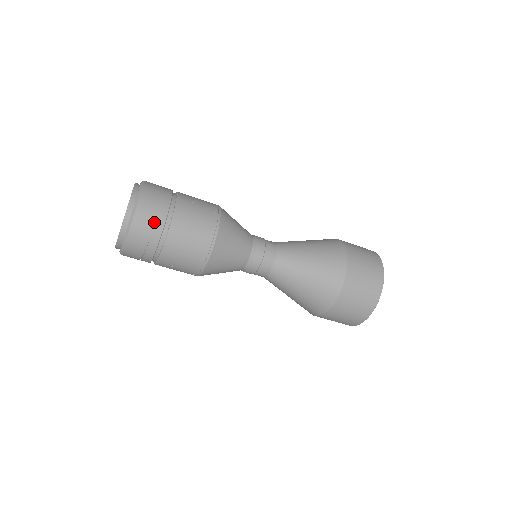
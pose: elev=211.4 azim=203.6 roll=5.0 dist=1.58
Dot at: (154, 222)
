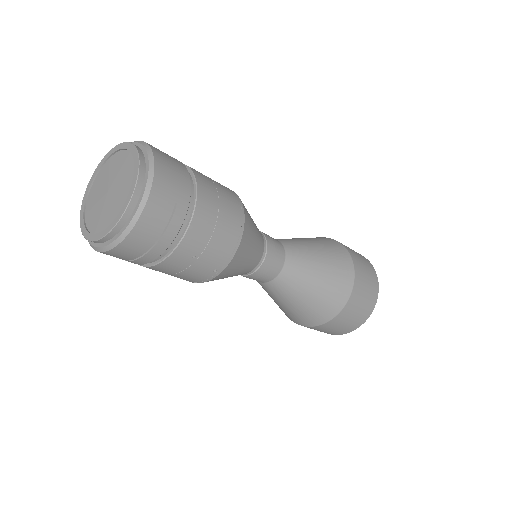
Dot at: (179, 178)
